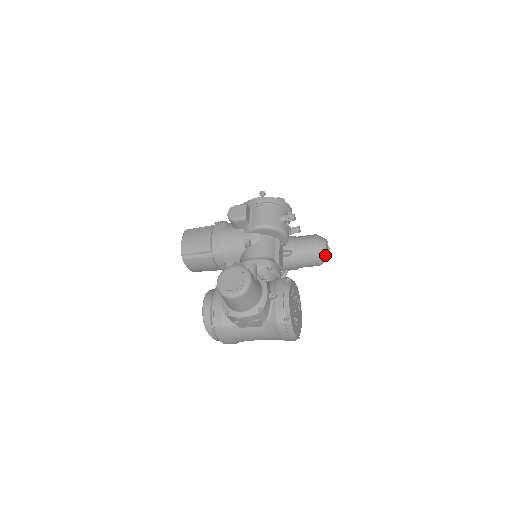
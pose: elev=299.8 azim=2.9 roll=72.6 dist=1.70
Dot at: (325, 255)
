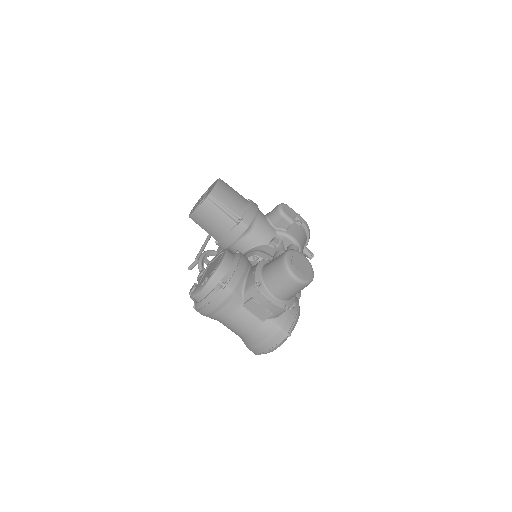
Dot at: occluded
